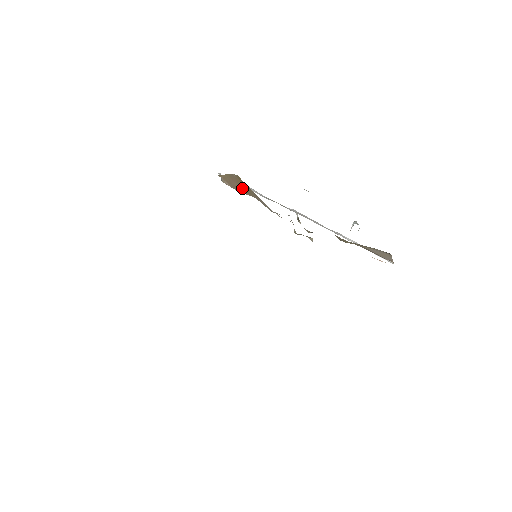
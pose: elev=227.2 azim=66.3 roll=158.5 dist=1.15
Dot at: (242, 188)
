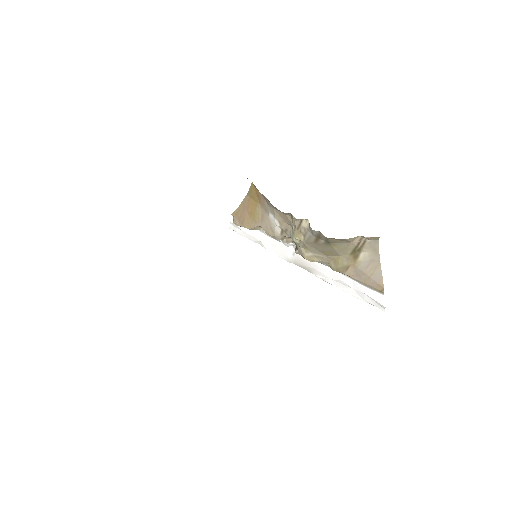
Dot at: (251, 215)
